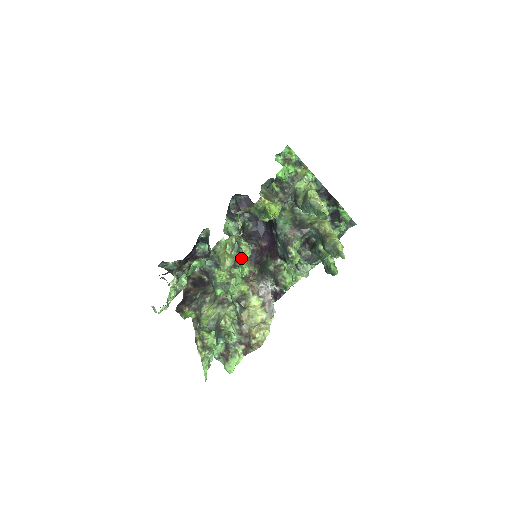
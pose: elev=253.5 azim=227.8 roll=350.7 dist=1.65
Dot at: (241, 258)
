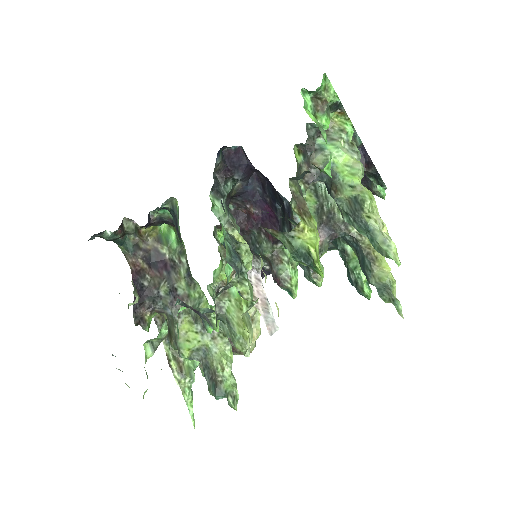
Dot at: (247, 287)
